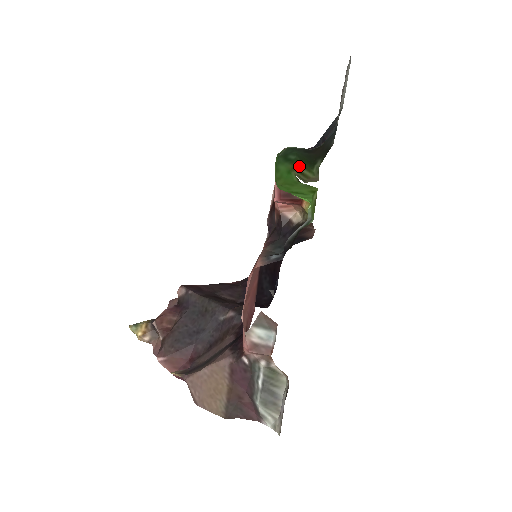
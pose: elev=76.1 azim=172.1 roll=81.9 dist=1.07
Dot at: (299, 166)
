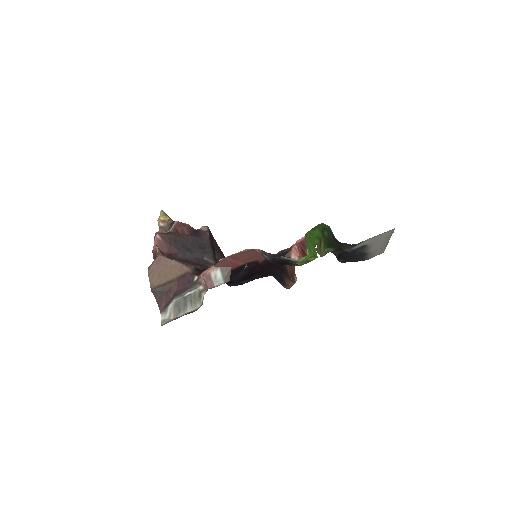
Dot at: (323, 240)
